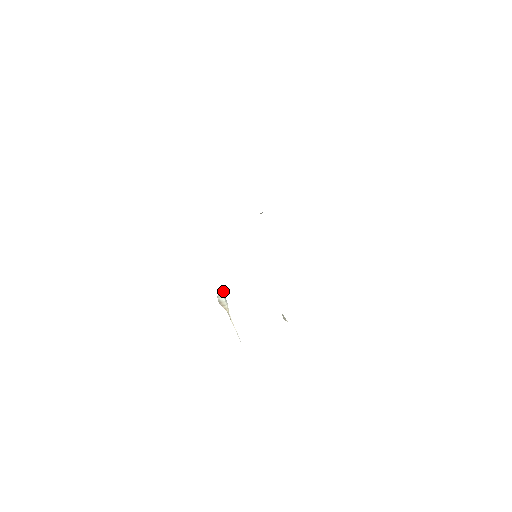
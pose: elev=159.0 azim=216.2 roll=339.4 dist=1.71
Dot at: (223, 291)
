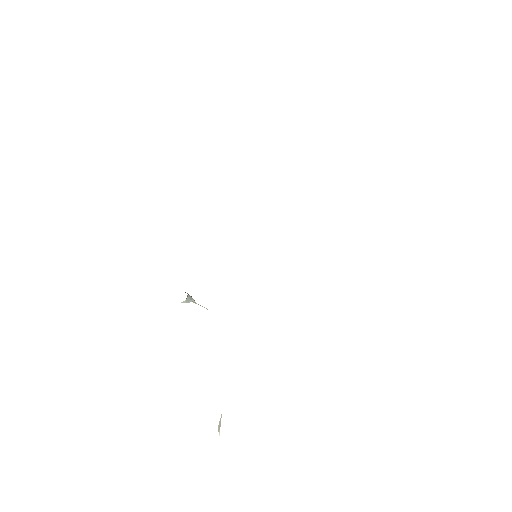
Dot at: (184, 301)
